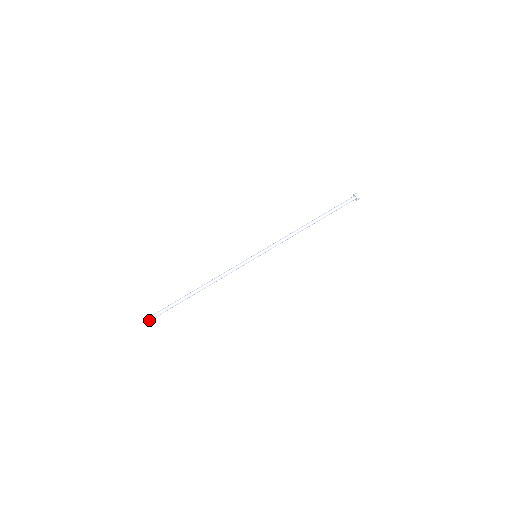
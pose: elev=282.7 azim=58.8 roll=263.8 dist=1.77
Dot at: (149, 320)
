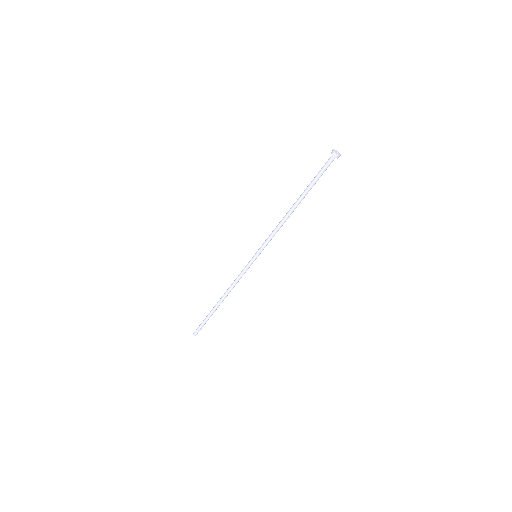
Dot at: occluded
